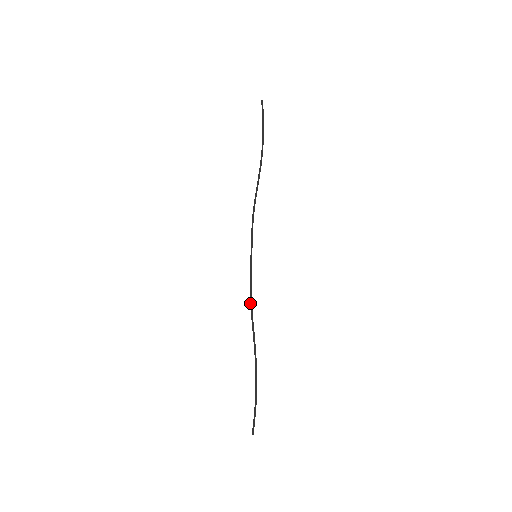
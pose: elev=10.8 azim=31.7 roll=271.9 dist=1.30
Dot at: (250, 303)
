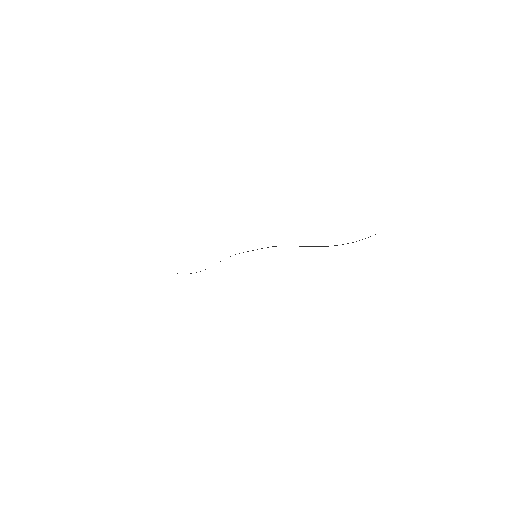
Dot at: occluded
